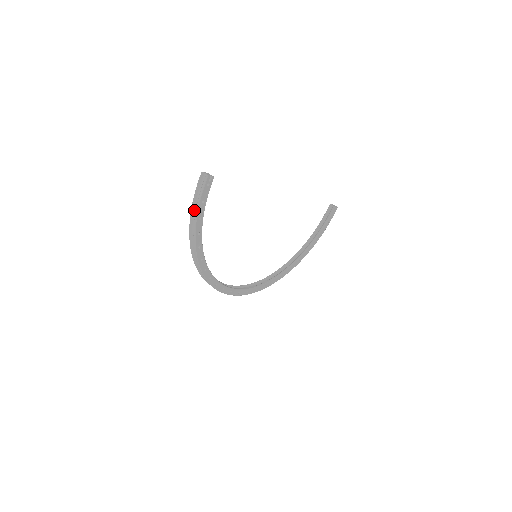
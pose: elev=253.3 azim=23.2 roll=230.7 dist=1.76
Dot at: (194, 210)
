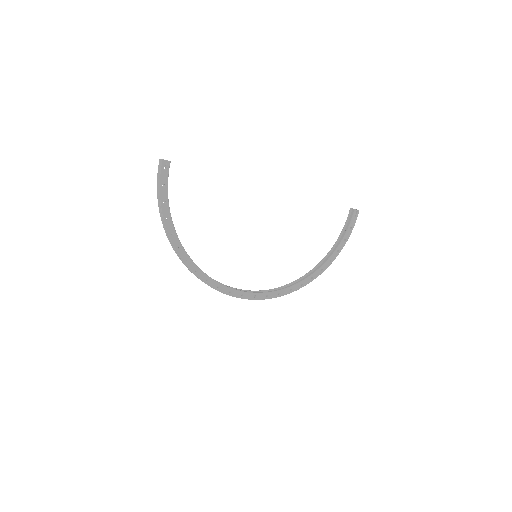
Dot at: (159, 196)
